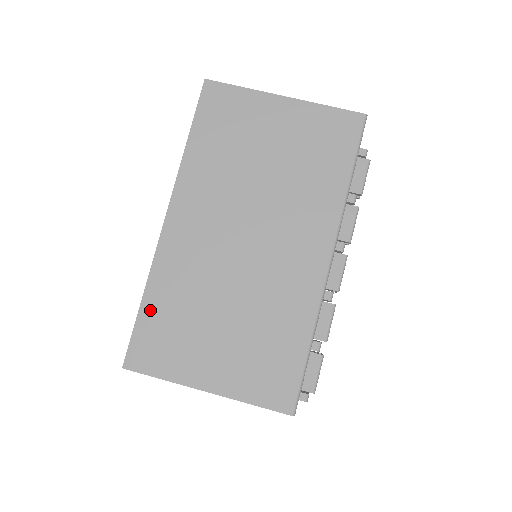
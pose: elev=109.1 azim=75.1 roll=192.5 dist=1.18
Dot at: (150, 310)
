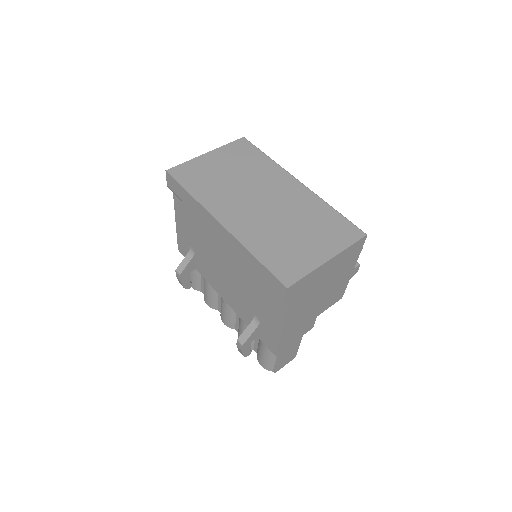
Dot at: (264, 257)
